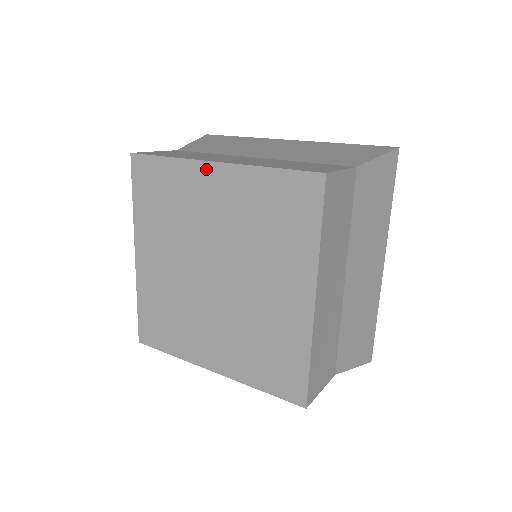
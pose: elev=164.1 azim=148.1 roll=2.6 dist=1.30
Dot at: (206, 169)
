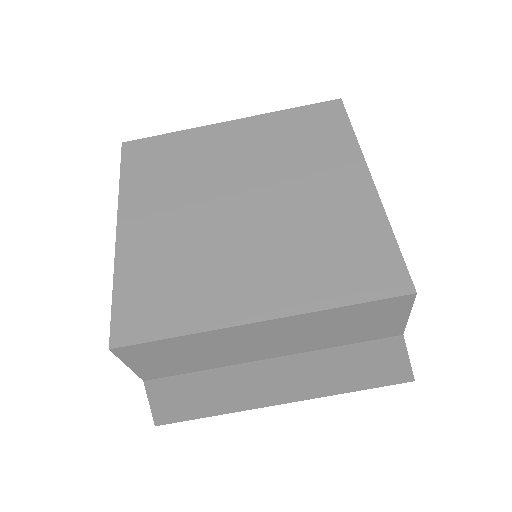
Dot at: (221, 128)
